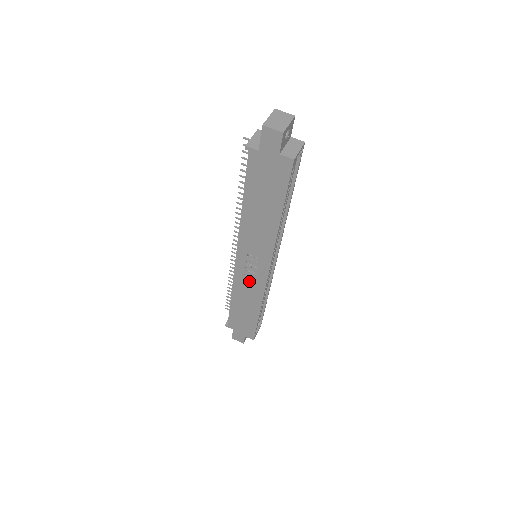
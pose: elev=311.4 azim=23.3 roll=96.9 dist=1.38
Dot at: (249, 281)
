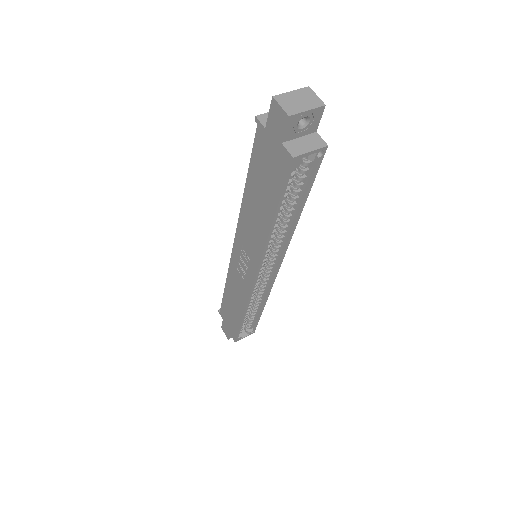
Dot at: (239, 278)
